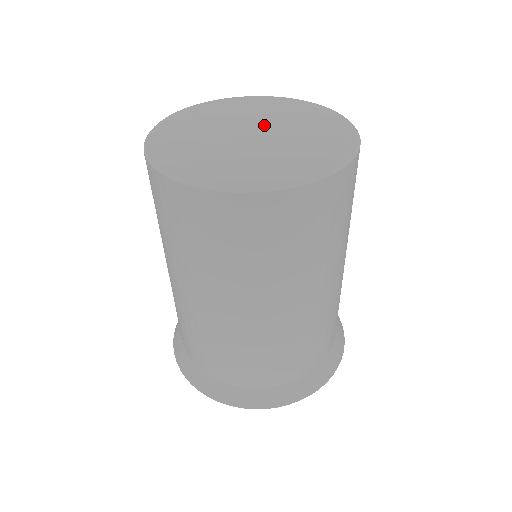
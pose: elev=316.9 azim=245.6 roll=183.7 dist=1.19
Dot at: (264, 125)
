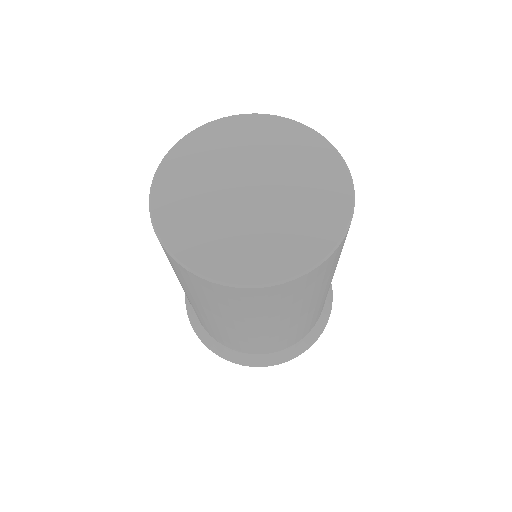
Dot at: (248, 172)
